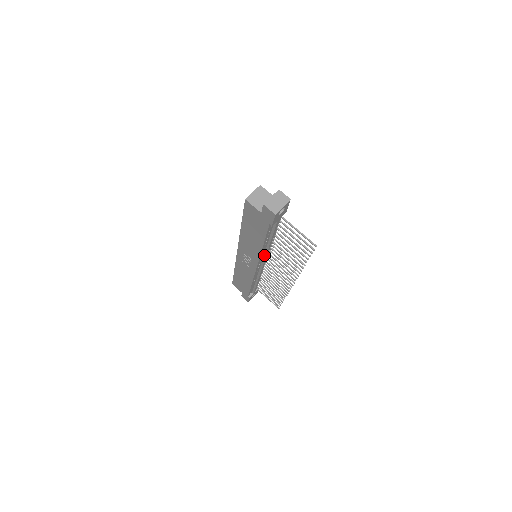
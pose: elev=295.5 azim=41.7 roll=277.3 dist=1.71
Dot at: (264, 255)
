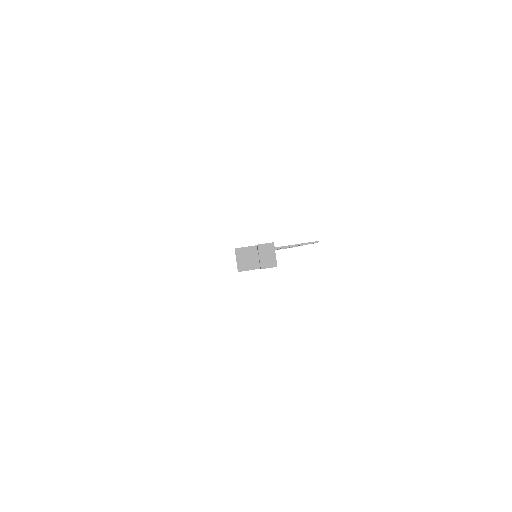
Dot at: occluded
